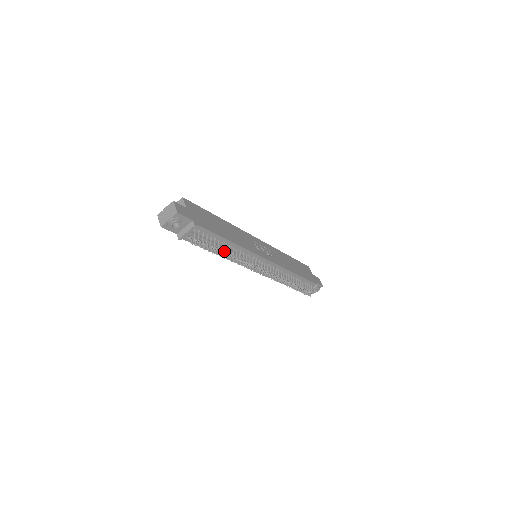
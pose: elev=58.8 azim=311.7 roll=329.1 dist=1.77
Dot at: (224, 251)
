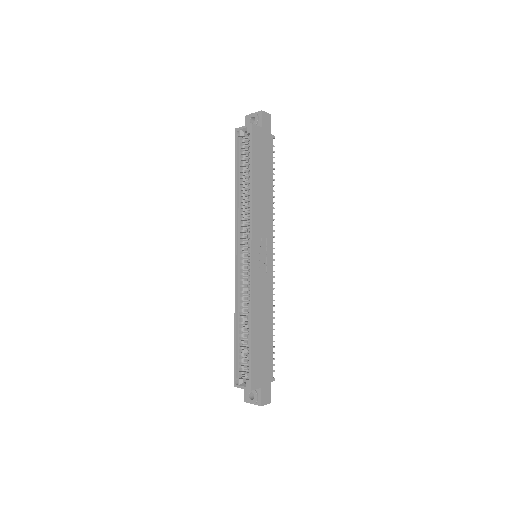
Dot at: occluded
